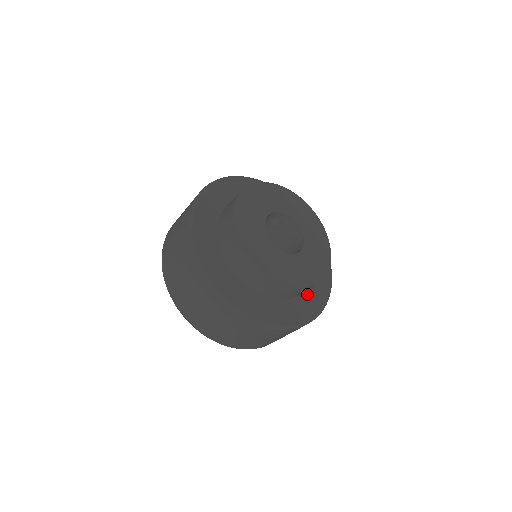
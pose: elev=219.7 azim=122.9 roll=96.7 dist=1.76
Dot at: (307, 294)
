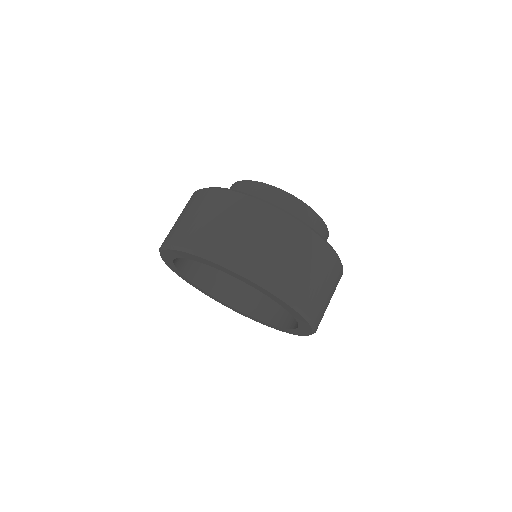
Dot at: occluded
